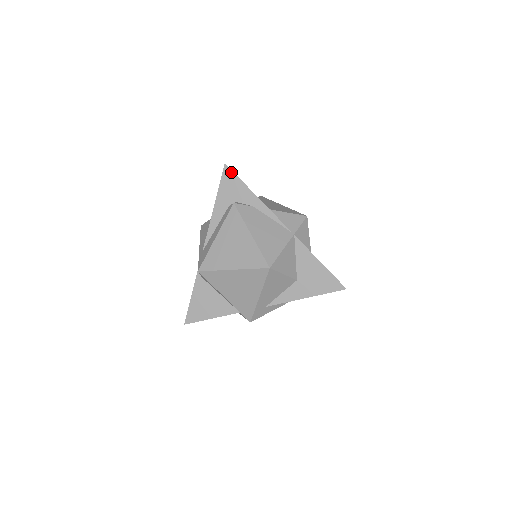
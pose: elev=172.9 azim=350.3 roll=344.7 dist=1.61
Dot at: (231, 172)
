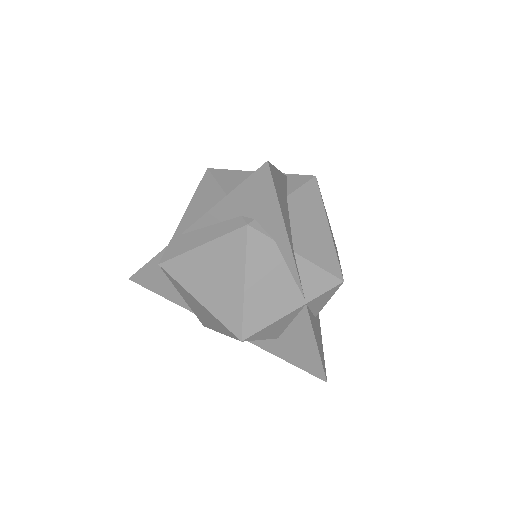
Dot at: (270, 179)
